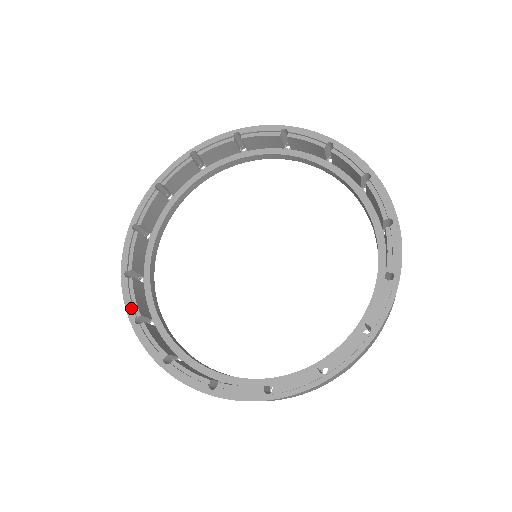
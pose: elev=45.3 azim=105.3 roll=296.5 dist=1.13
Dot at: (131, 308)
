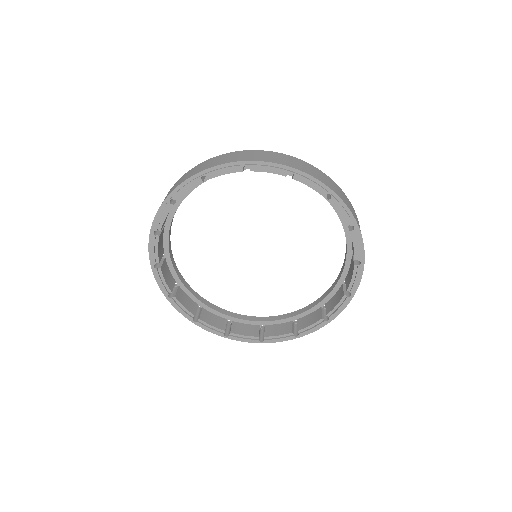
Dot at: (186, 315)
